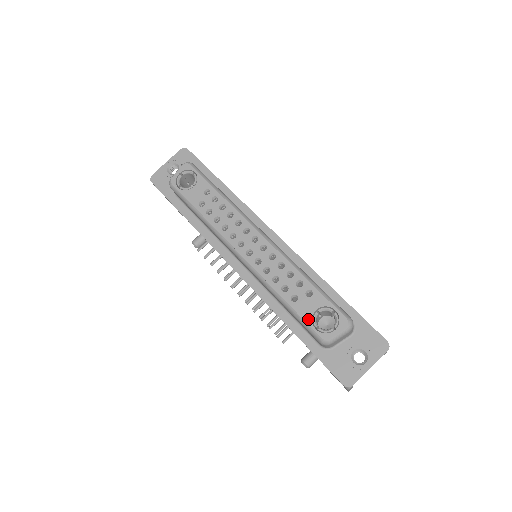
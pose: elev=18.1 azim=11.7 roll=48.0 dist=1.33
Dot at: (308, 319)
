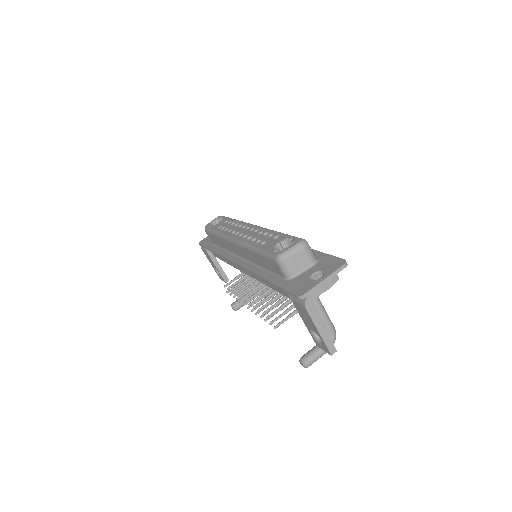
Dot at: (270, 249)
